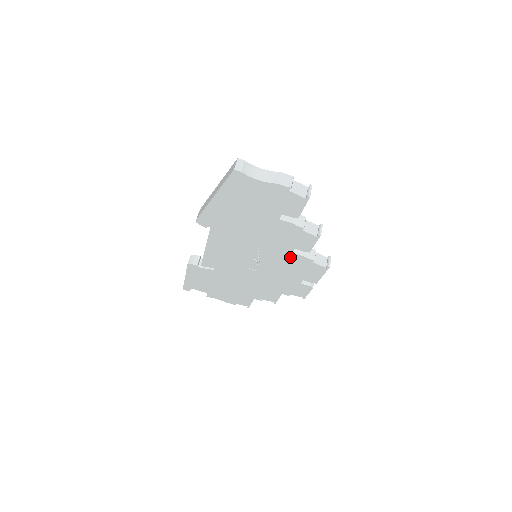
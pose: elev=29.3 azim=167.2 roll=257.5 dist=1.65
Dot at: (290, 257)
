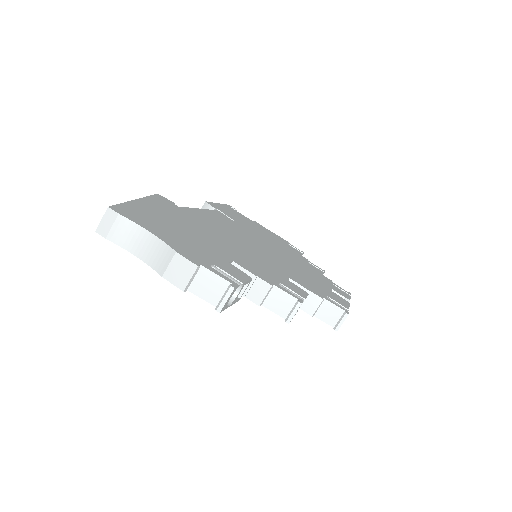
Dot at: occluded
